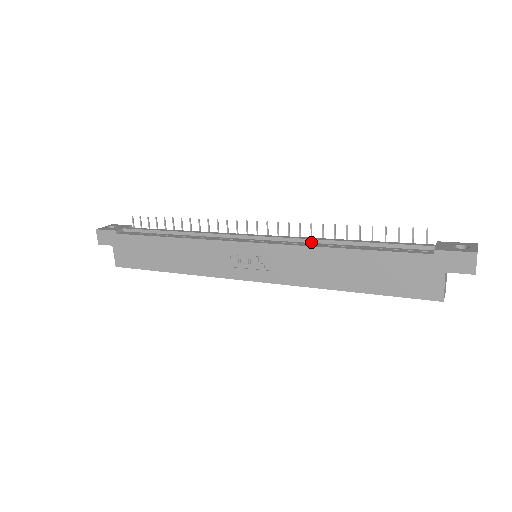
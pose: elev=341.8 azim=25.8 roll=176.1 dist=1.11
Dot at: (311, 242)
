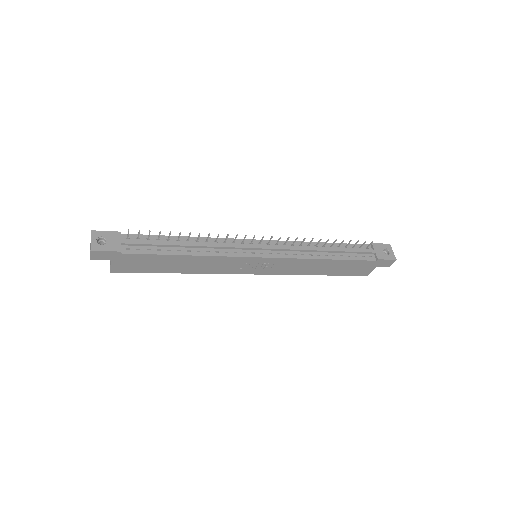
Dot at: (304, 251)
